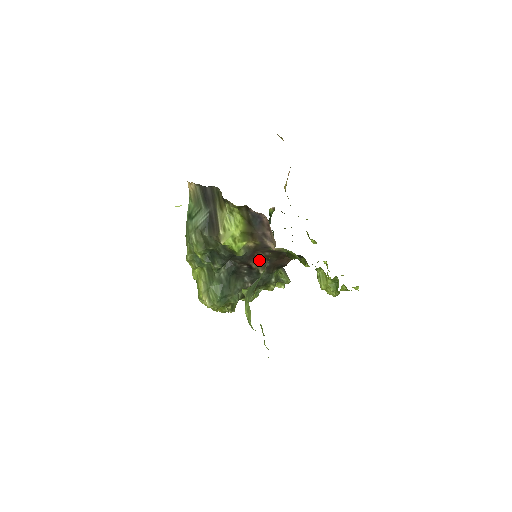
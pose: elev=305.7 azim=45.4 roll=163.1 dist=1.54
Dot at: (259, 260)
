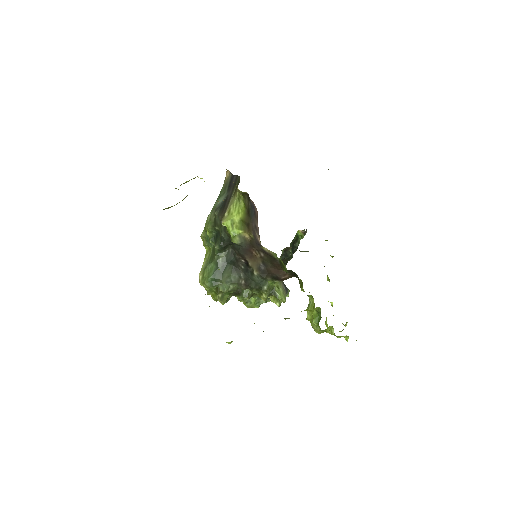
Dot at: (255, 259)
